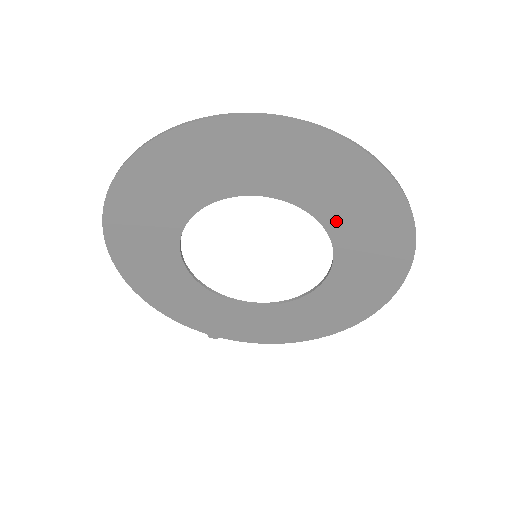
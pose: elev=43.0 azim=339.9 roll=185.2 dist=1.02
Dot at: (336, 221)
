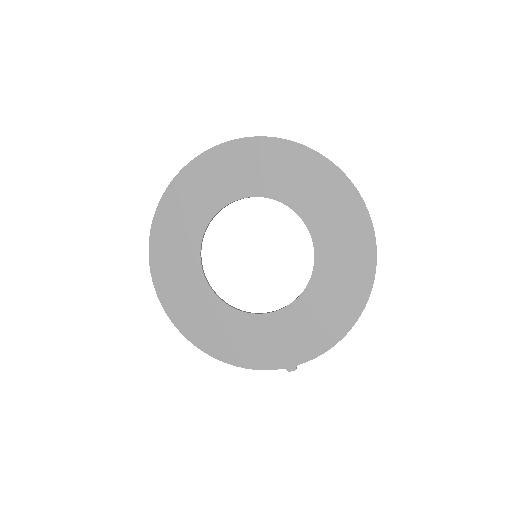
Dot at: (274, 189)
